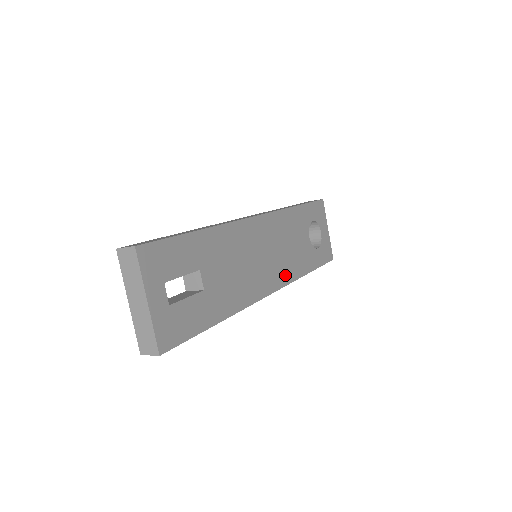
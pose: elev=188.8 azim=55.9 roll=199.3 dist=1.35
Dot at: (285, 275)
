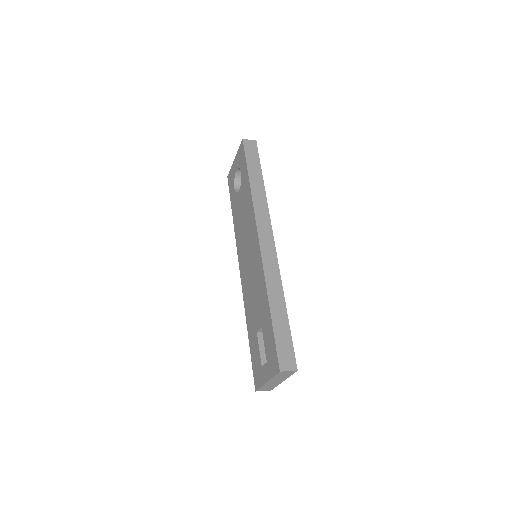
Dot at: occluded
